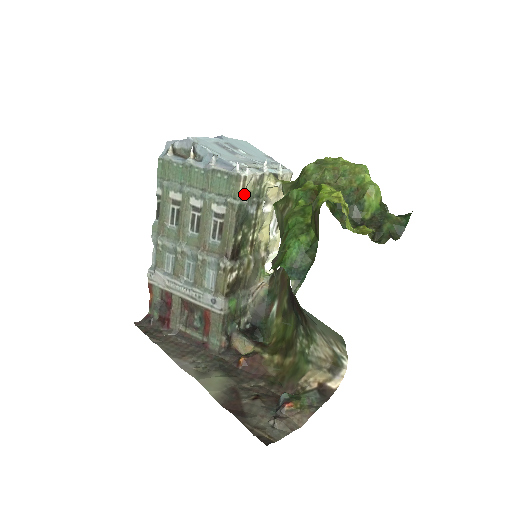
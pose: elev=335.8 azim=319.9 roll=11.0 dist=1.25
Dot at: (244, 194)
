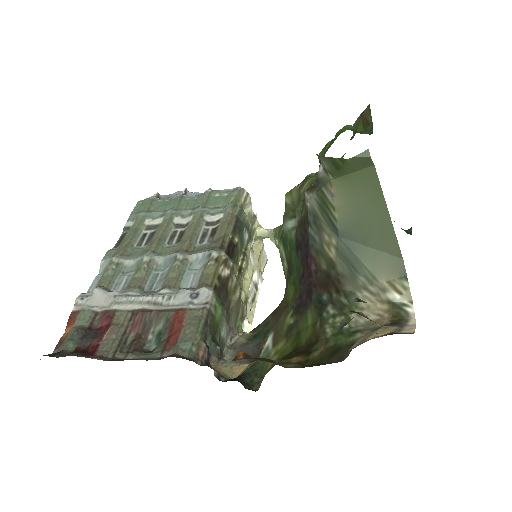
Dot at: occluded
